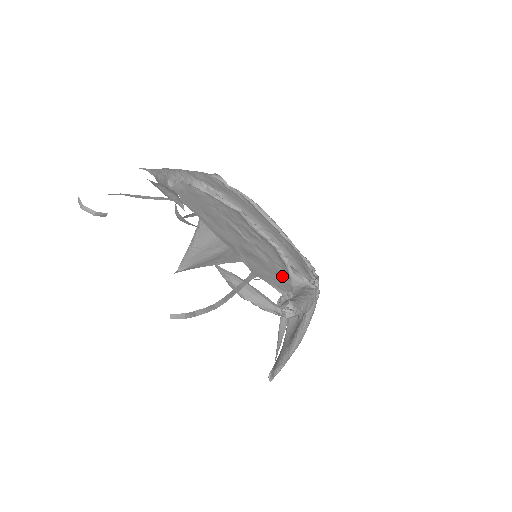
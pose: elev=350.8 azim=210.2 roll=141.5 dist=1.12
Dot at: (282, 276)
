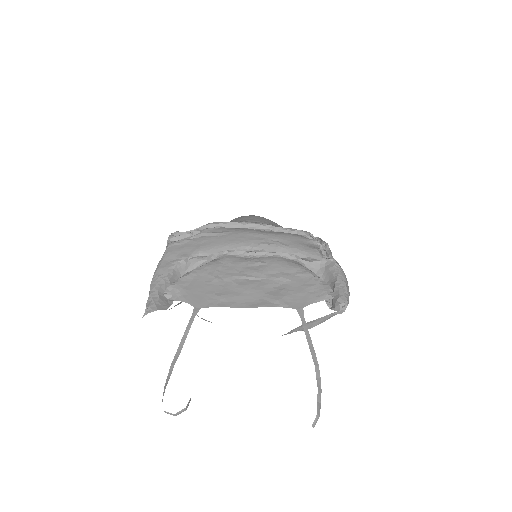
Dot at: (310, 281)
